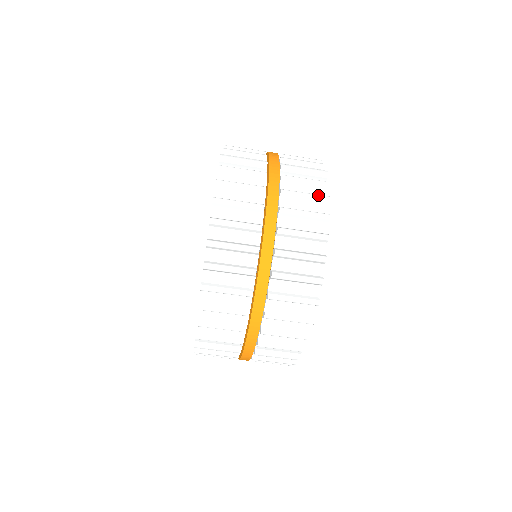
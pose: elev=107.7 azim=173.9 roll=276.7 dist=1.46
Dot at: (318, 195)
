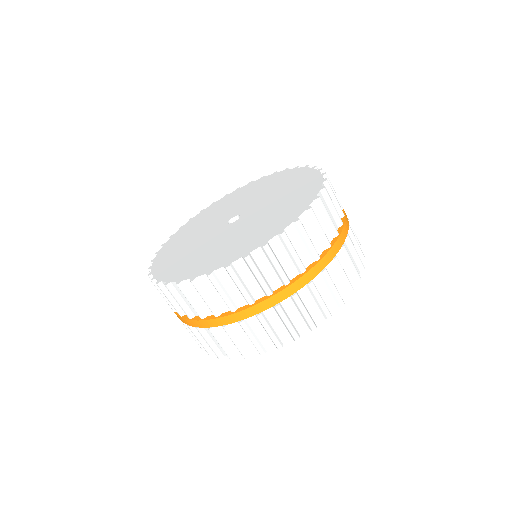
Dot at: (294, 332)
